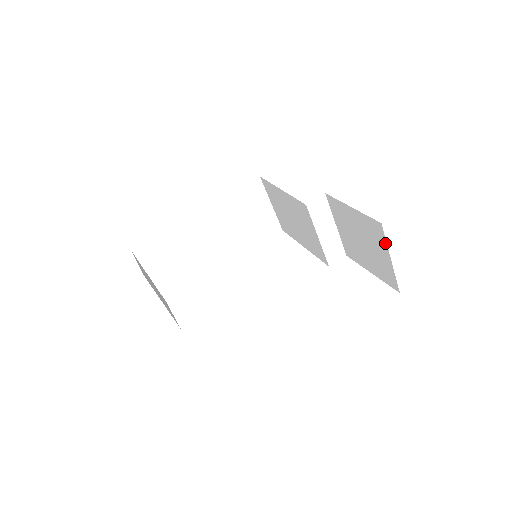
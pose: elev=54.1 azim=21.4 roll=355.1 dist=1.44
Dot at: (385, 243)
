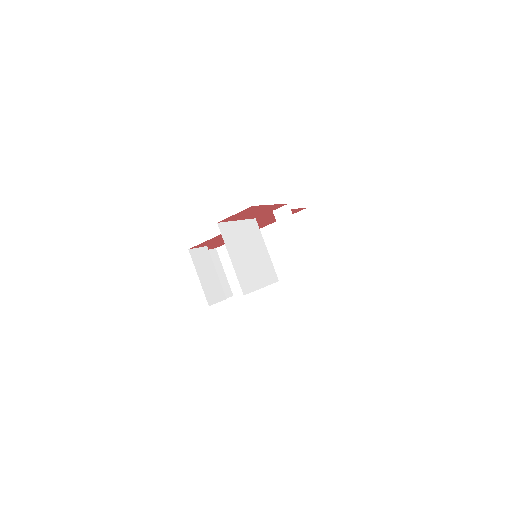
Dot at: occluded
